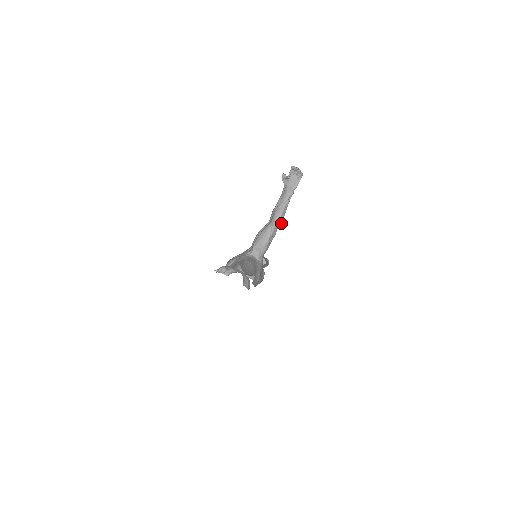
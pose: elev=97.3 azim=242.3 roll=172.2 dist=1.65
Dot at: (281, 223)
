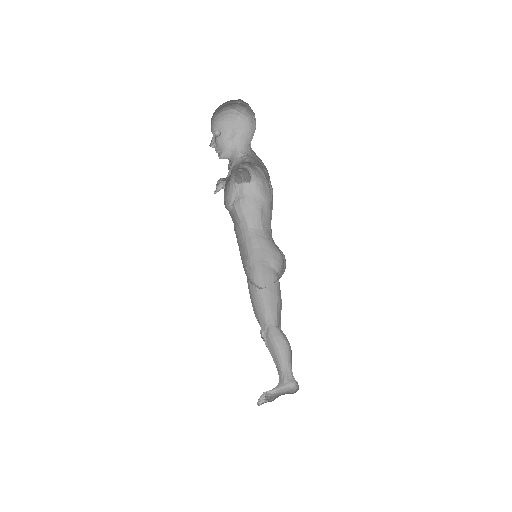
Dot at: occluded
